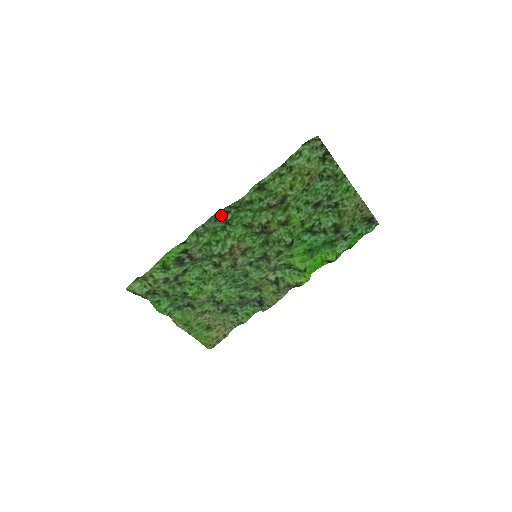
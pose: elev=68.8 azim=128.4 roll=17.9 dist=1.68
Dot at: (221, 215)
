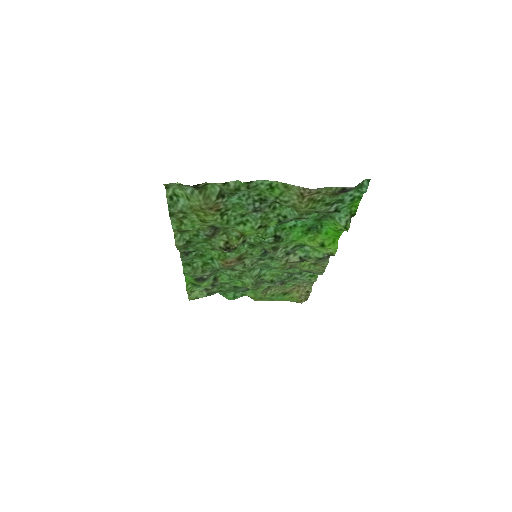
Dot at: (185, 251)
